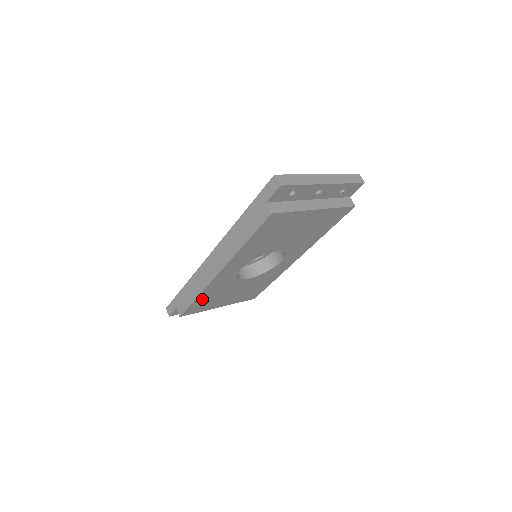
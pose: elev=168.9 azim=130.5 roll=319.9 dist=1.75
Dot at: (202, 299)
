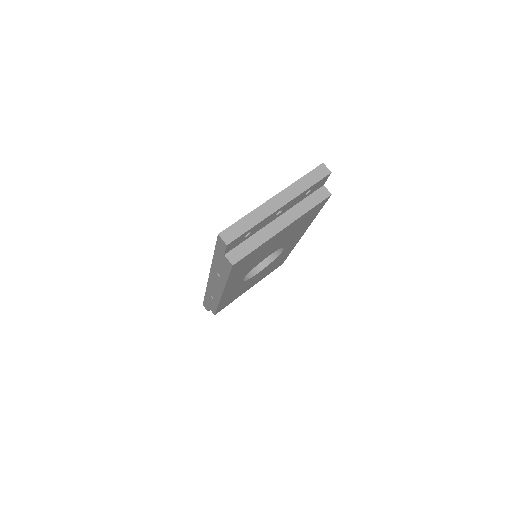
Dot at: (224, 302)
